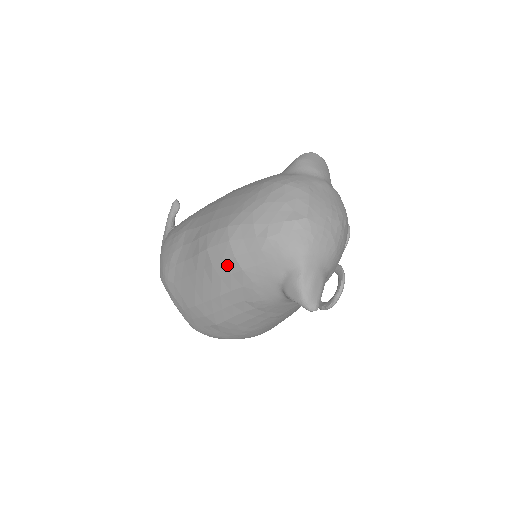
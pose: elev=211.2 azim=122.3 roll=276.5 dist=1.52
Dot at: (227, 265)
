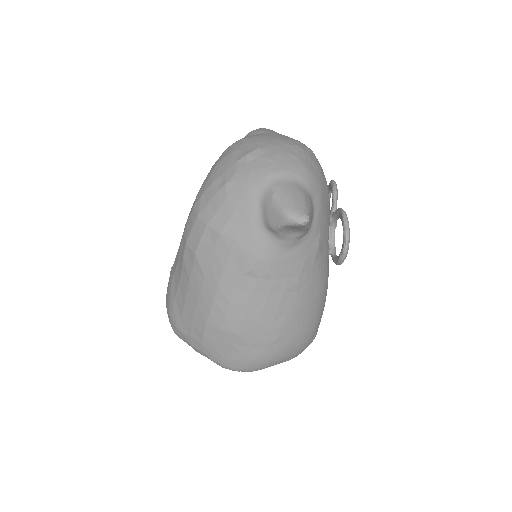
Dot at: (206, 241)
